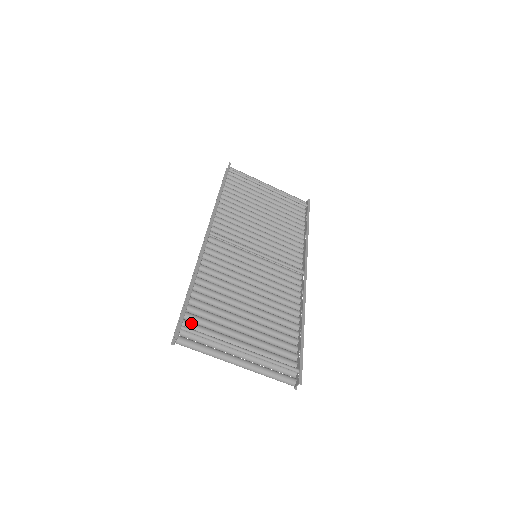
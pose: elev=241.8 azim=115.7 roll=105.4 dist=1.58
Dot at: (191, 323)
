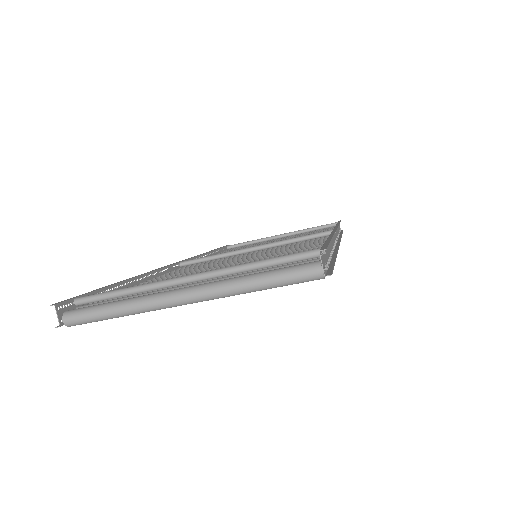
Dot at: occluded
